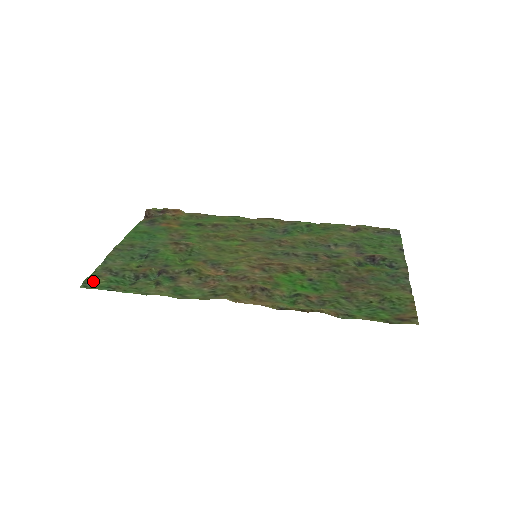
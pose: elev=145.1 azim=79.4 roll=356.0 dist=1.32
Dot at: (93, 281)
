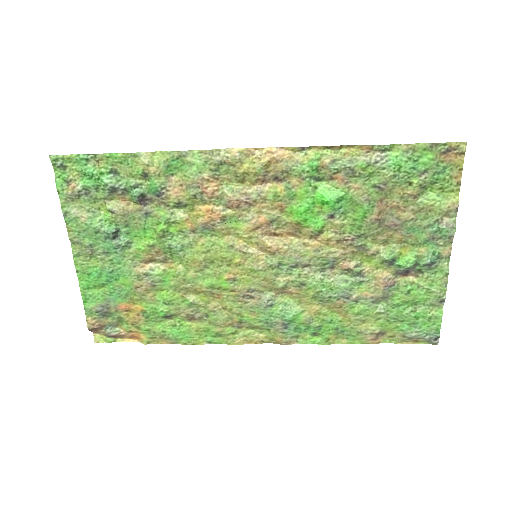
Dot at: (64, 170)
